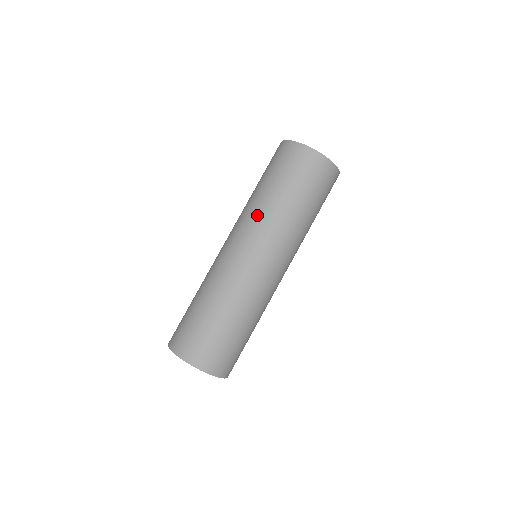
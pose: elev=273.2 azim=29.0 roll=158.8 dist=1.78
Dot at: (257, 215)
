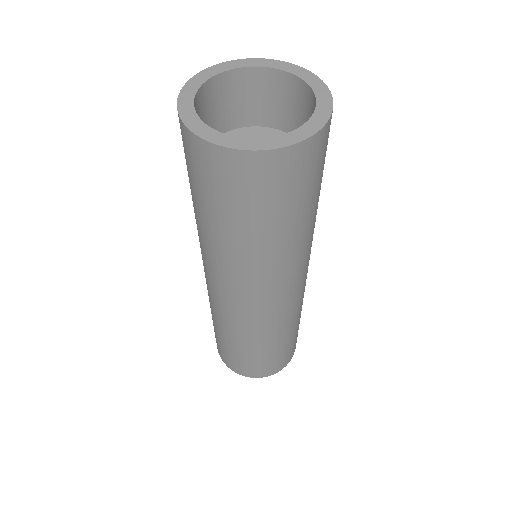
Dot at: (223, 263)
